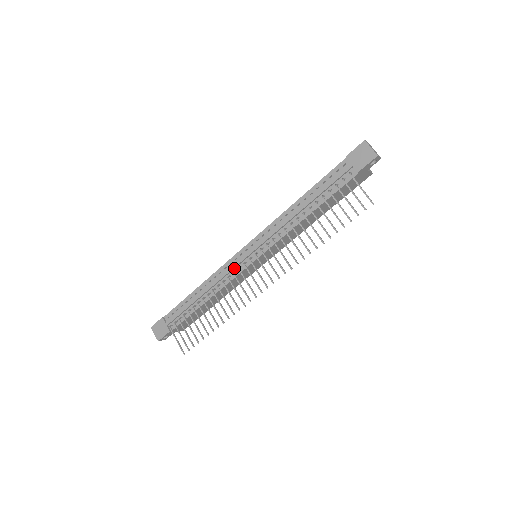
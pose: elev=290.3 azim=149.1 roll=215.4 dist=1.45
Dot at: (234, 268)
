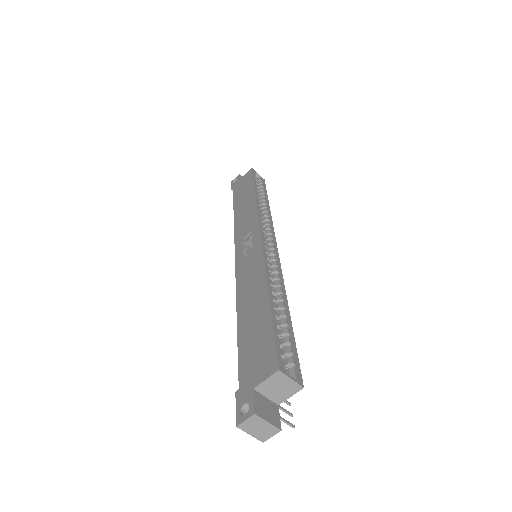
Dot at: occluded
